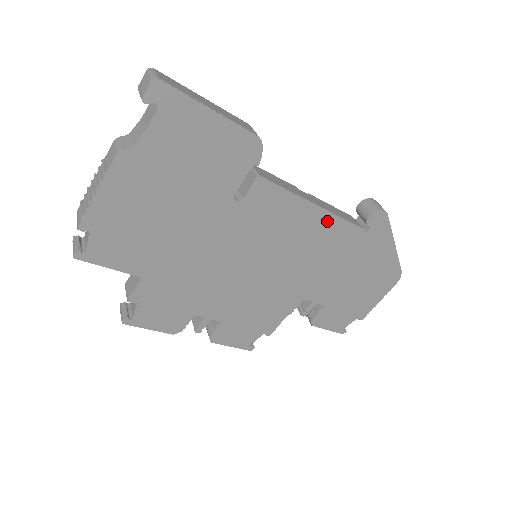
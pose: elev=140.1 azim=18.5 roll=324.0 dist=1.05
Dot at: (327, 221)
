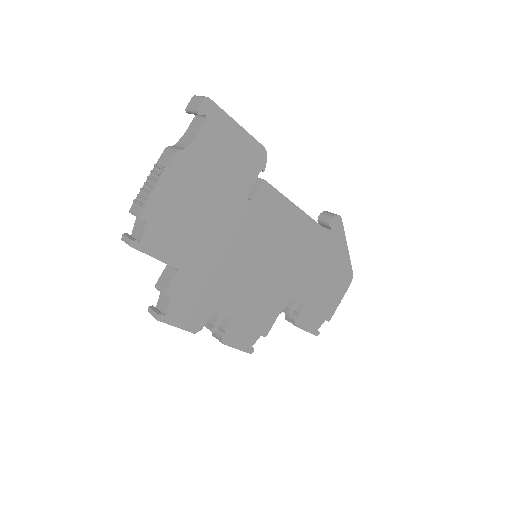
Dot at: (305, 222)
